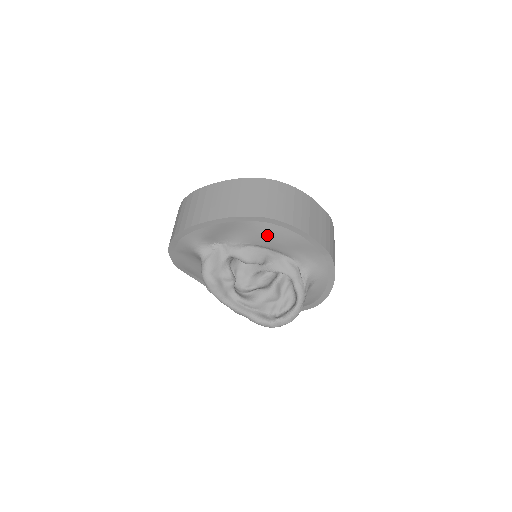
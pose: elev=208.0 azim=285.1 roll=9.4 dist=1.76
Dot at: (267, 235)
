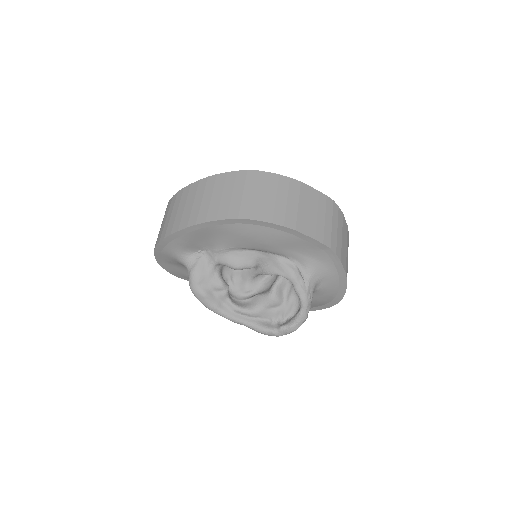
Dot at: (248, 237)
